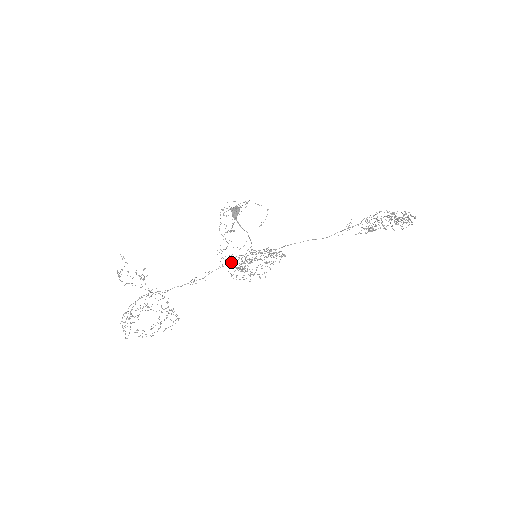
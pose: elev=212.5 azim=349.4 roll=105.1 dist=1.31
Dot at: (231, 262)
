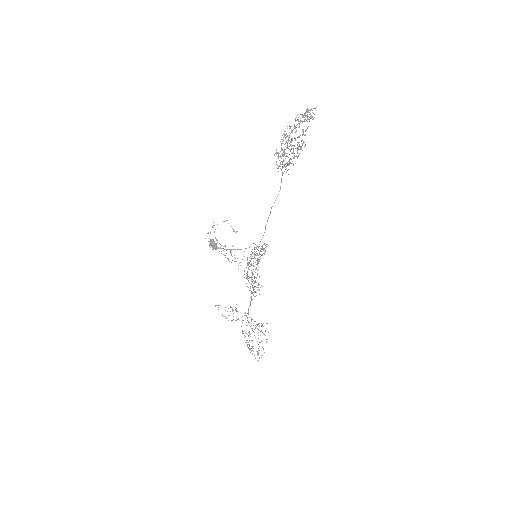
Dot at: occluded
